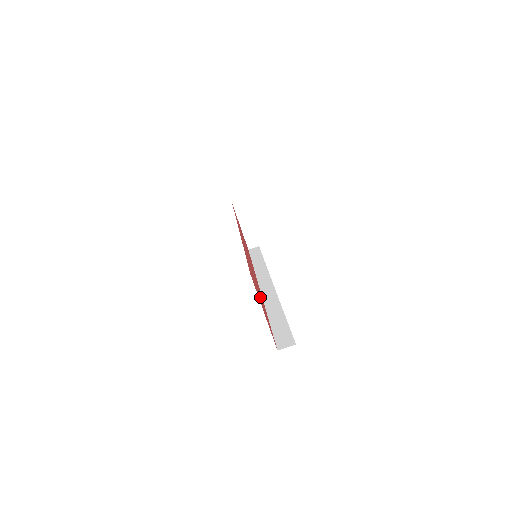
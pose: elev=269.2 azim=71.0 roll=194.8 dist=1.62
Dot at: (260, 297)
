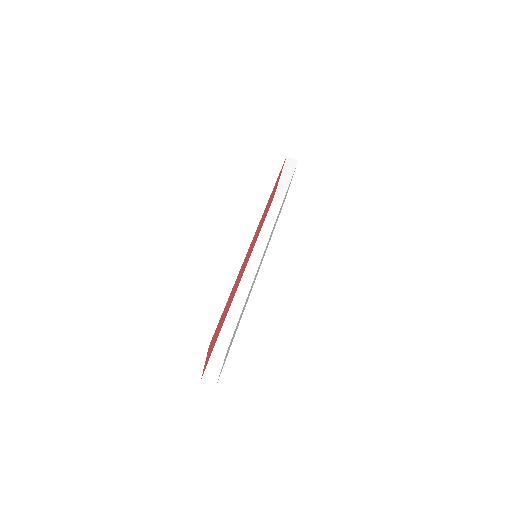
Dot at: (221, 324)
